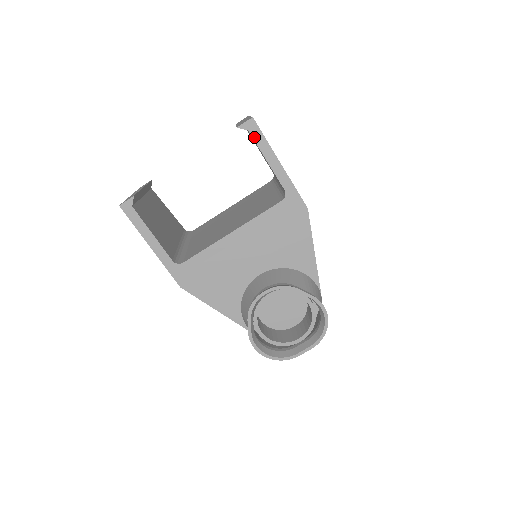
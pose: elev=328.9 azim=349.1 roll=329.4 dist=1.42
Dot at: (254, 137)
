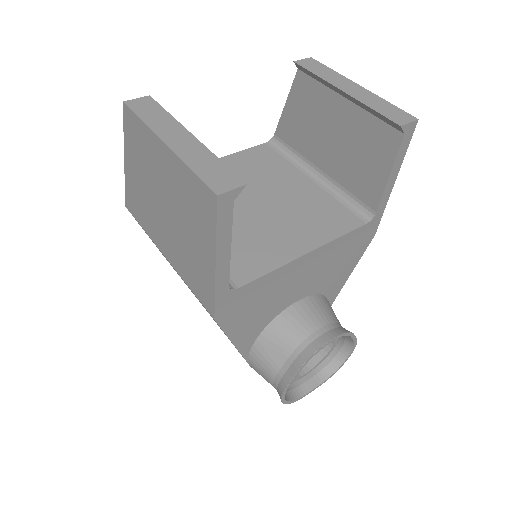
Dot at: (402, 144)
